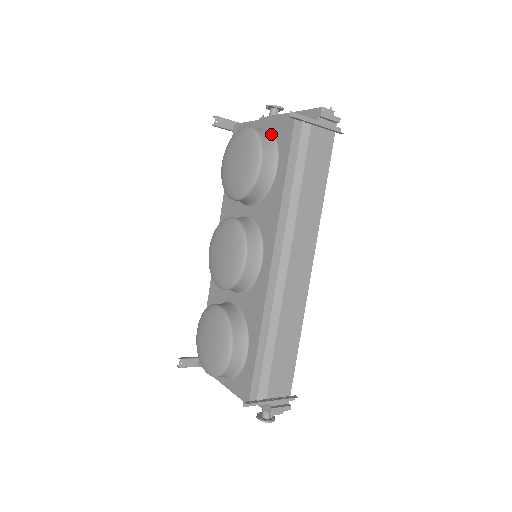
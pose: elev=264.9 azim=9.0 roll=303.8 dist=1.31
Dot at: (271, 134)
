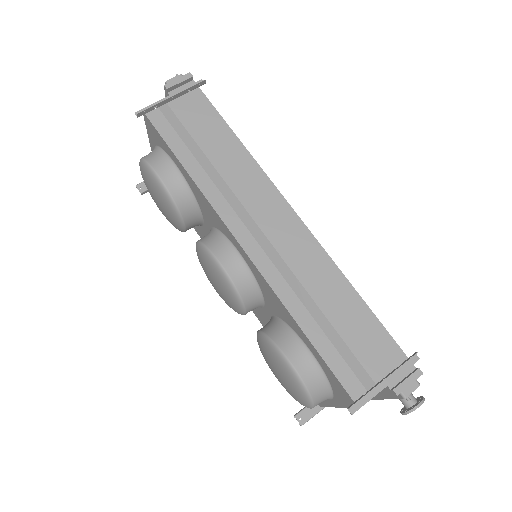
Dot at: (155, 148)
